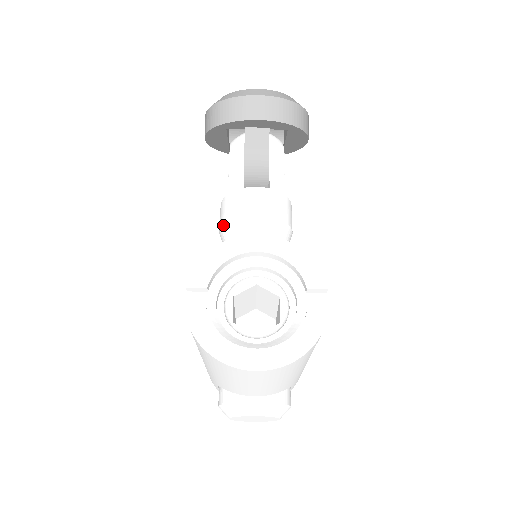
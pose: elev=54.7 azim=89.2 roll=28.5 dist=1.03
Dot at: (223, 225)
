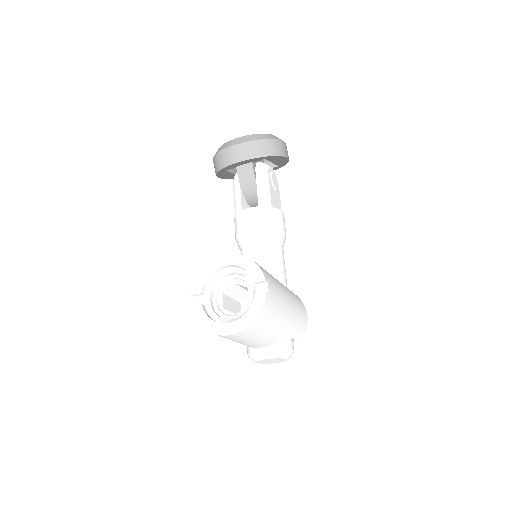
Dot at: (235, 238)
